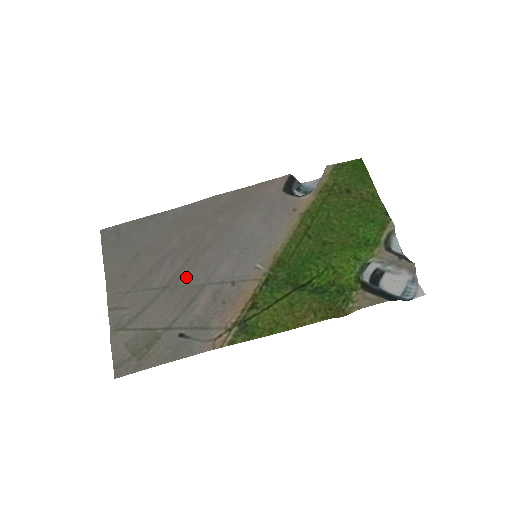
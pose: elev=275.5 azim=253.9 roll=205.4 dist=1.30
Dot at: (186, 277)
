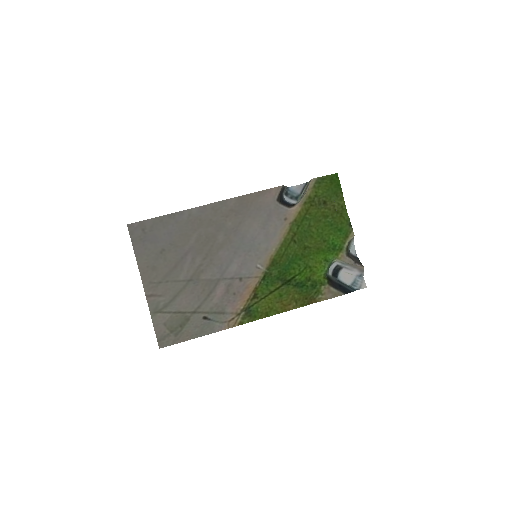
Dot at: (205, 273)
